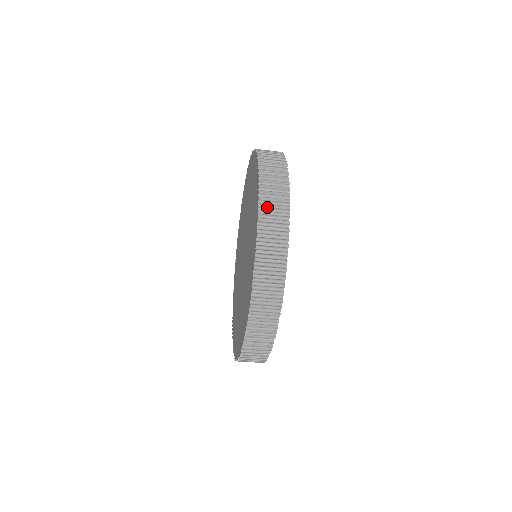
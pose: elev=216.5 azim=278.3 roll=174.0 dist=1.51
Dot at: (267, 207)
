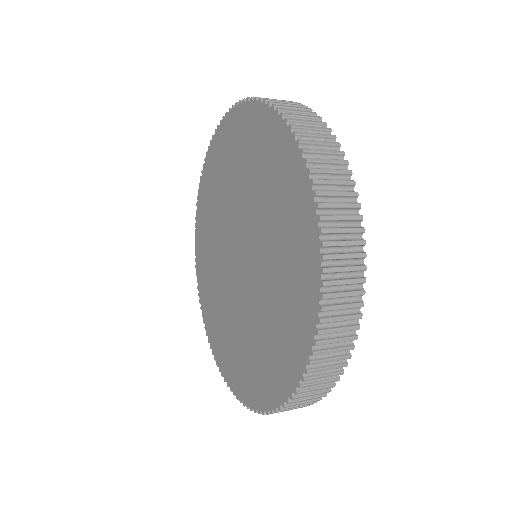
Dot at: (333, 310)
